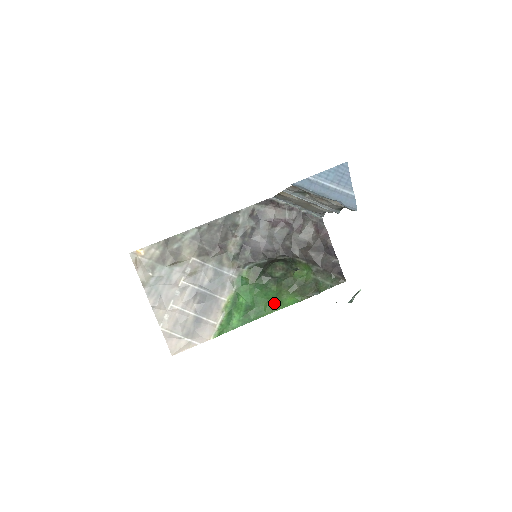
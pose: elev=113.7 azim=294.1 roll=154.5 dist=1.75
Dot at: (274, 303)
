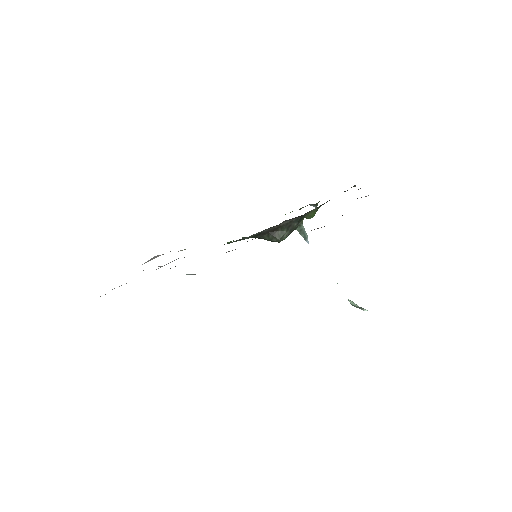
Dot at: occluded
